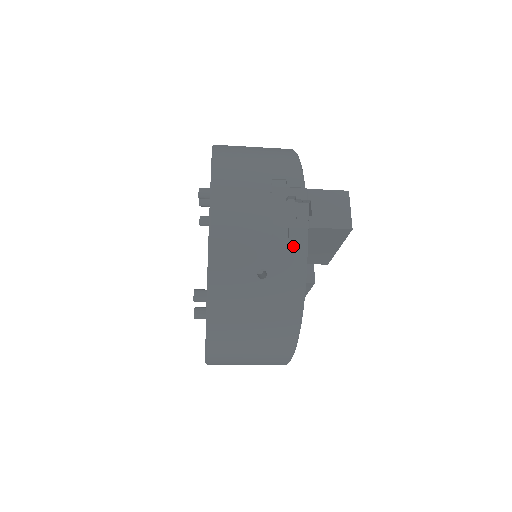
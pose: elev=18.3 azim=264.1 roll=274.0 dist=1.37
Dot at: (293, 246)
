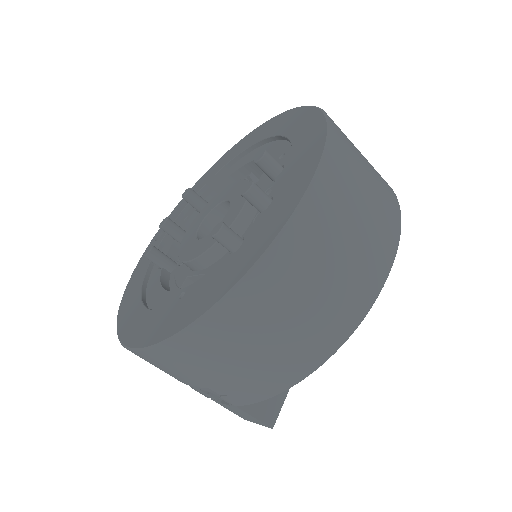
Dot at: occluded
